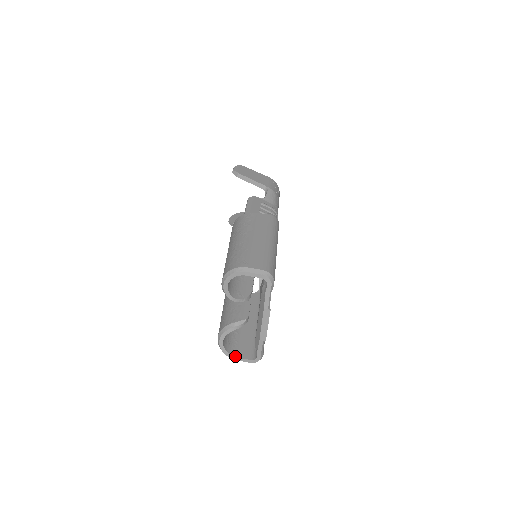
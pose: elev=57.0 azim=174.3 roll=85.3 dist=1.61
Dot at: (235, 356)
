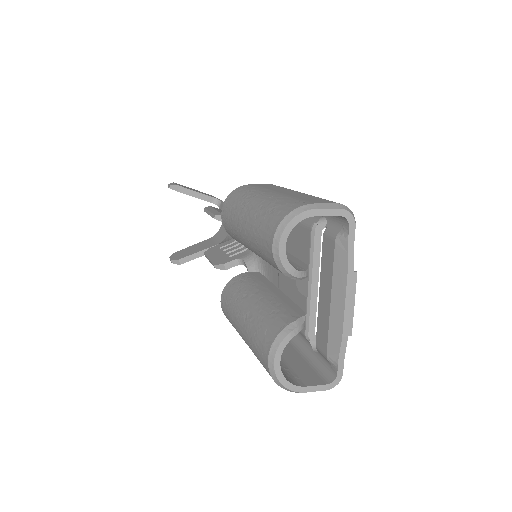
Dot at: (301, 385)
